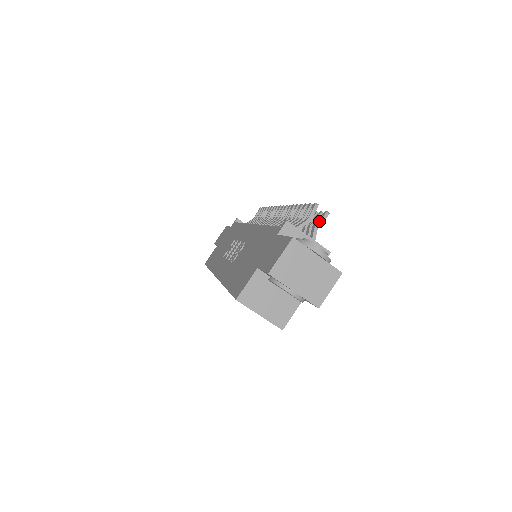
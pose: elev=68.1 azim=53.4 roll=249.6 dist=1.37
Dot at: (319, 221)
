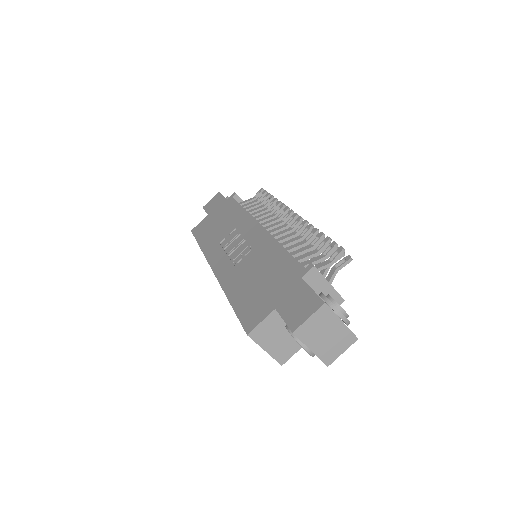
Dot at: (341, 266)
